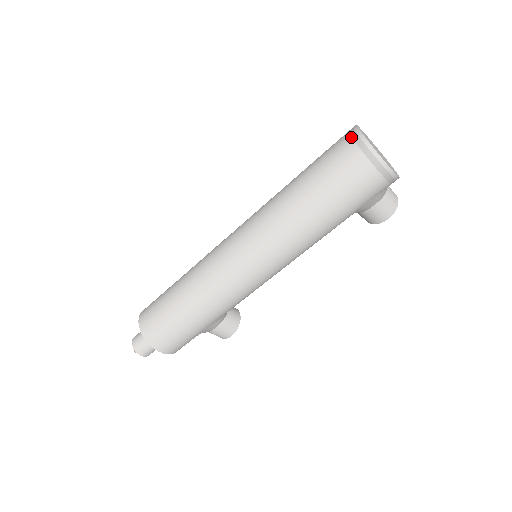
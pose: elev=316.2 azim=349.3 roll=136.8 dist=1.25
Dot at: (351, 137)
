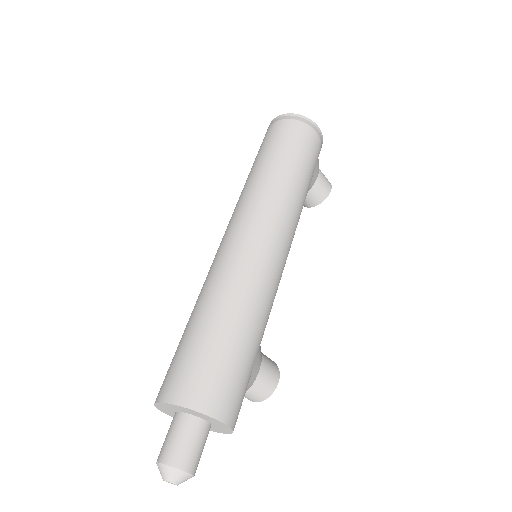
Dot at: (276, 121)
